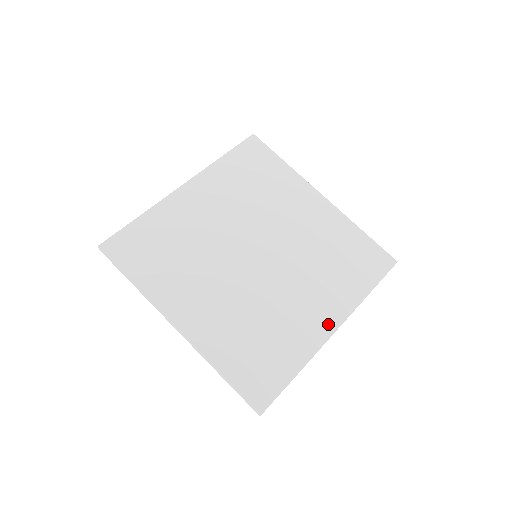
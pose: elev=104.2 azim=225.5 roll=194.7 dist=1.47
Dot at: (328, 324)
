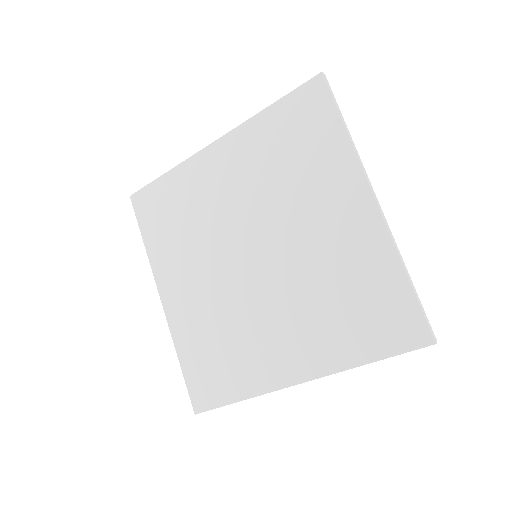
Dot at: (292, 372)
